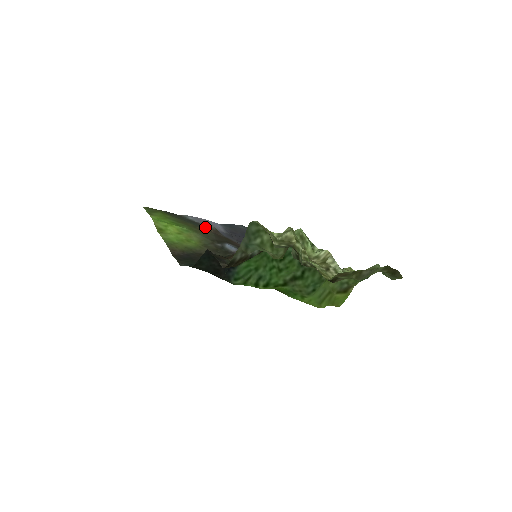
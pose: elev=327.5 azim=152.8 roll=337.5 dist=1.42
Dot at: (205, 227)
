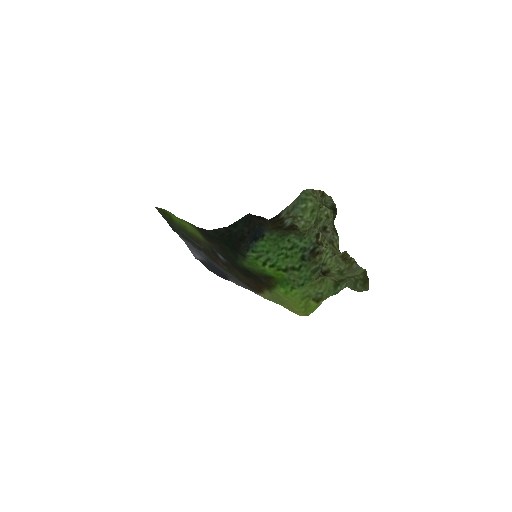
Dot at: (197, 243)
